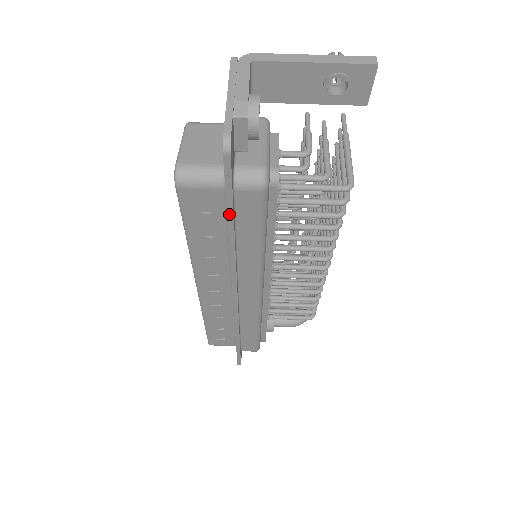
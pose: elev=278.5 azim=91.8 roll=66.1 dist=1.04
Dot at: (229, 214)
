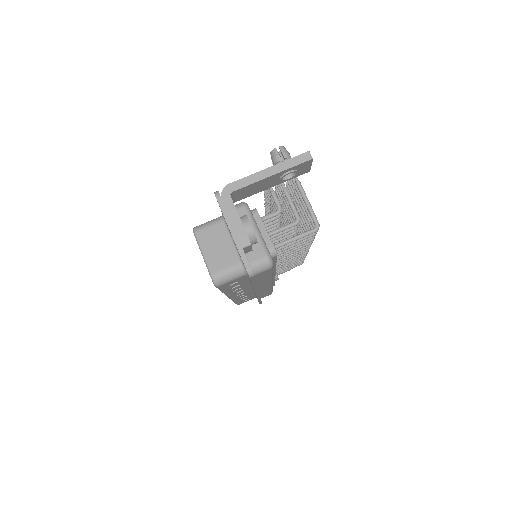
Dot at: (253, 284)
